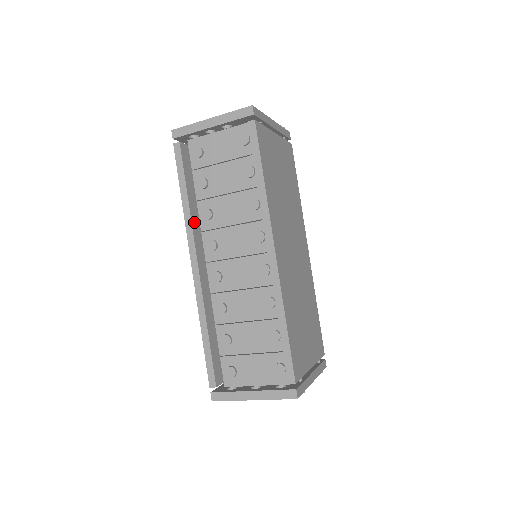
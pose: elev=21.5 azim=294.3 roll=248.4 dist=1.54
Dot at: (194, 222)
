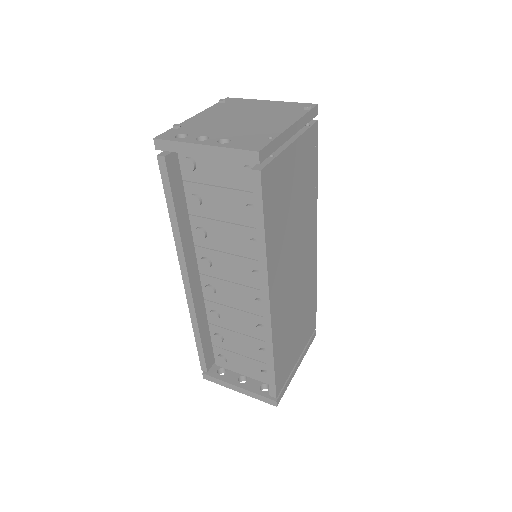
Dot at: (185, 242)
